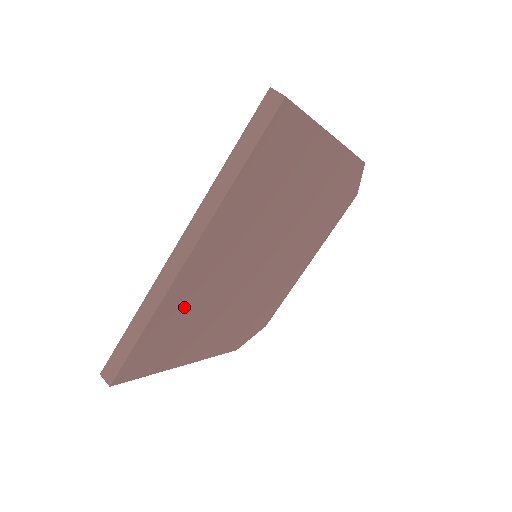
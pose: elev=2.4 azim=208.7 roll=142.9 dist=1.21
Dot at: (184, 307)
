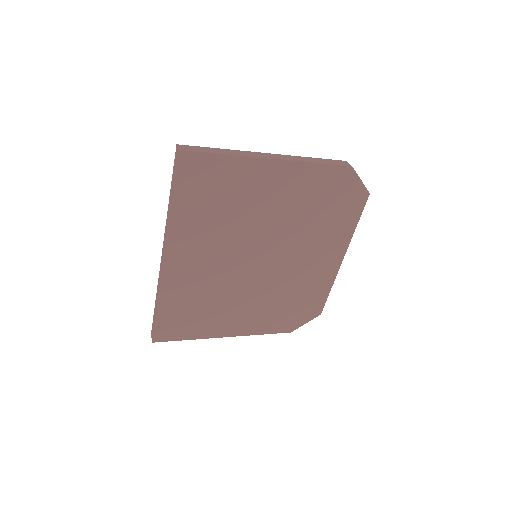
Dot at: (188, 294)
